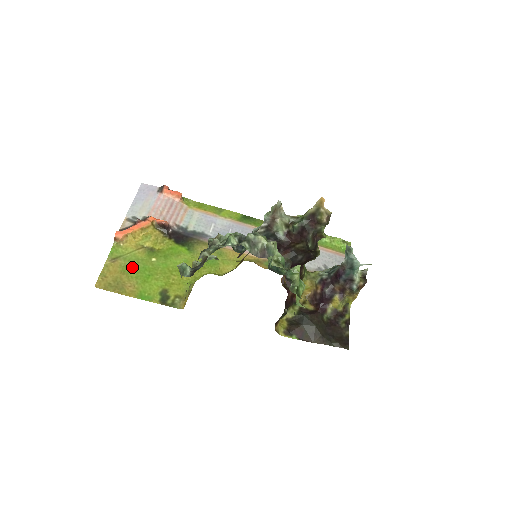
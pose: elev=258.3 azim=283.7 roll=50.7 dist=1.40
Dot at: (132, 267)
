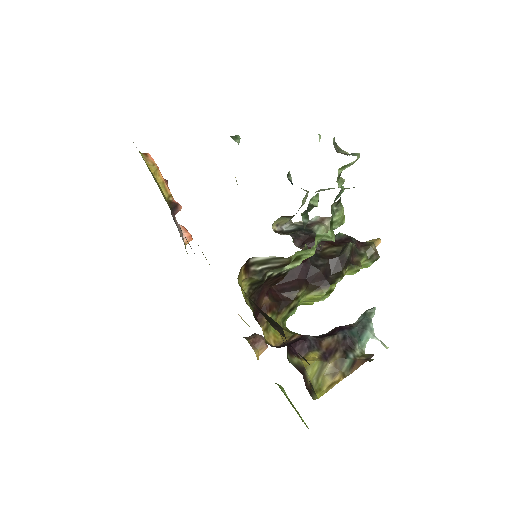
Dot at: occluded
